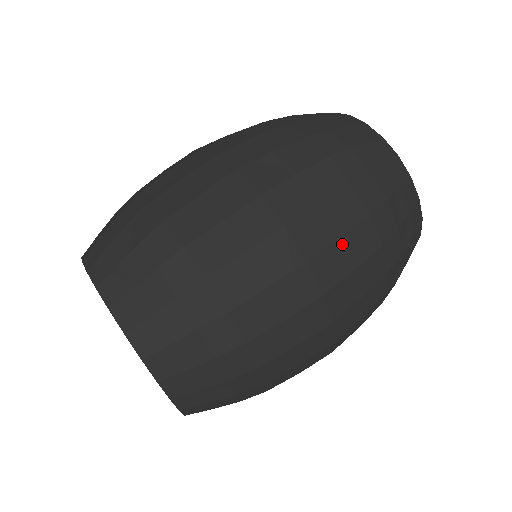
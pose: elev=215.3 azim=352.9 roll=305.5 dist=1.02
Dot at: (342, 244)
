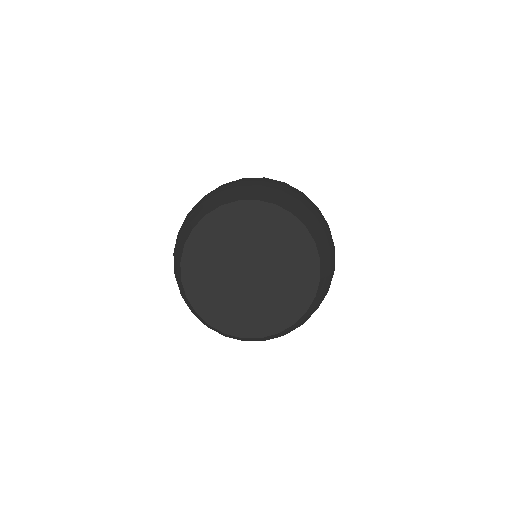
Dot at: occluded
